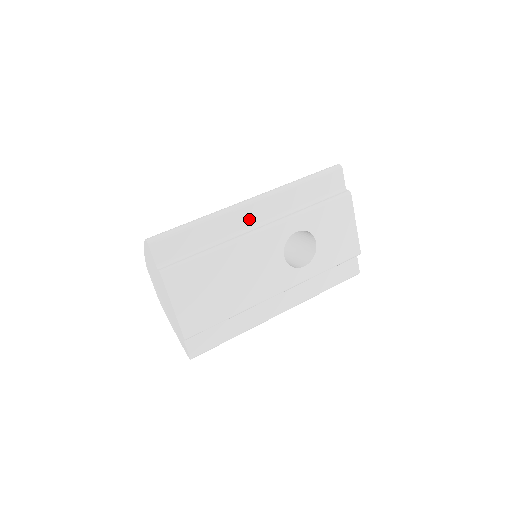
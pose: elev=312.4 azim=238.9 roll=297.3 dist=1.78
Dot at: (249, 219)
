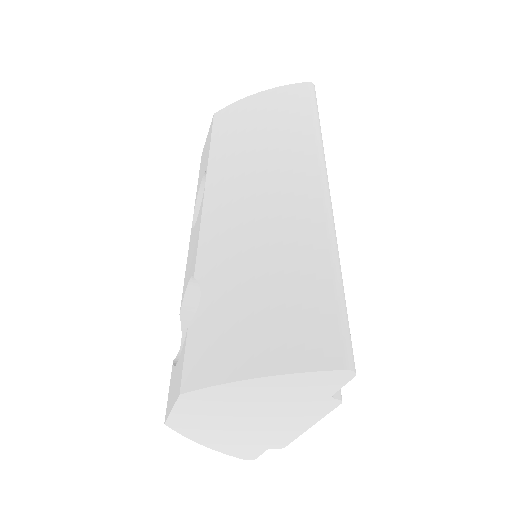
Dot at: occluded
